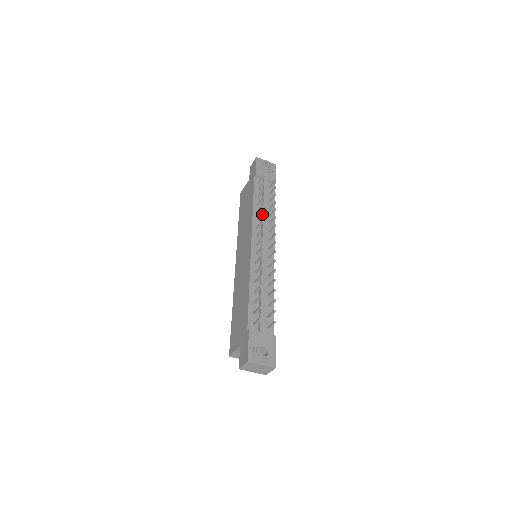
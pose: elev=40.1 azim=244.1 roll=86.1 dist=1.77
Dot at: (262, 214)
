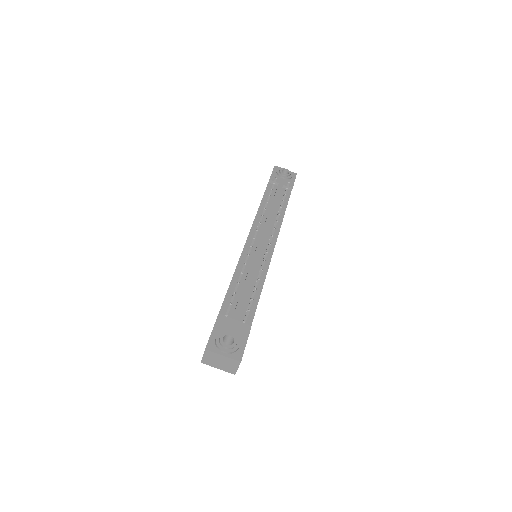
Dot at: (264, 210)
